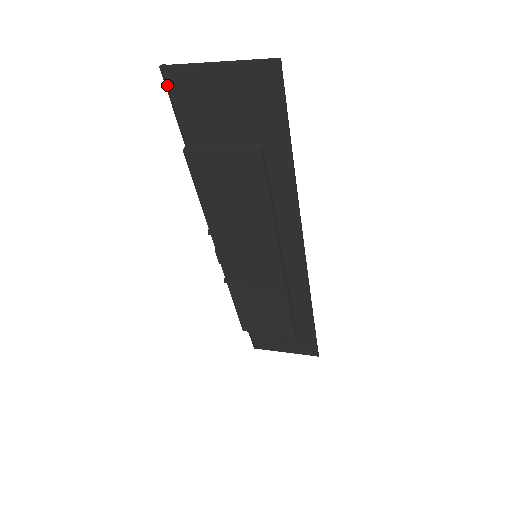
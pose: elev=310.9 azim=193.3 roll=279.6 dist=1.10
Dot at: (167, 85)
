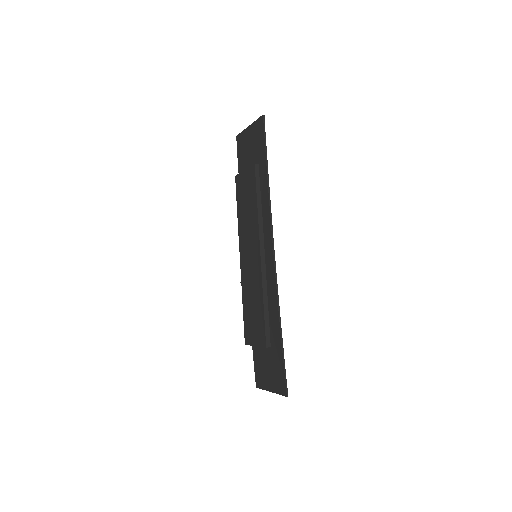
Dot at: (237, 144)
